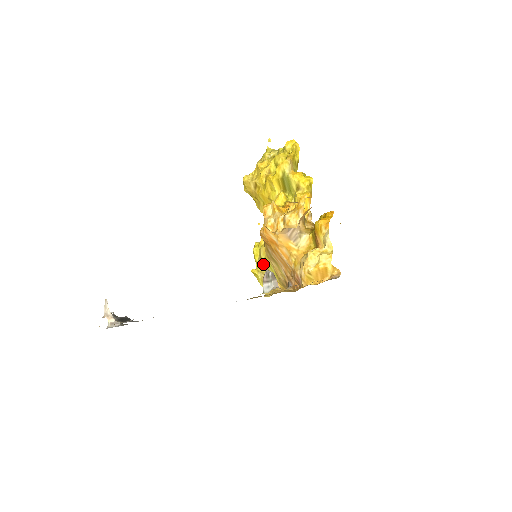
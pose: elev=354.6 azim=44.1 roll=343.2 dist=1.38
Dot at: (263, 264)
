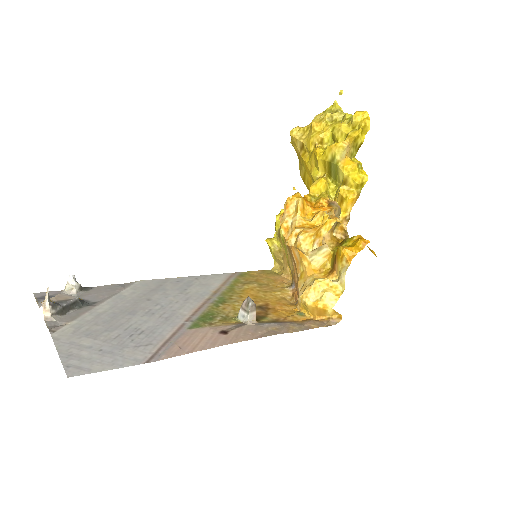
Dot at: (280, 239)
